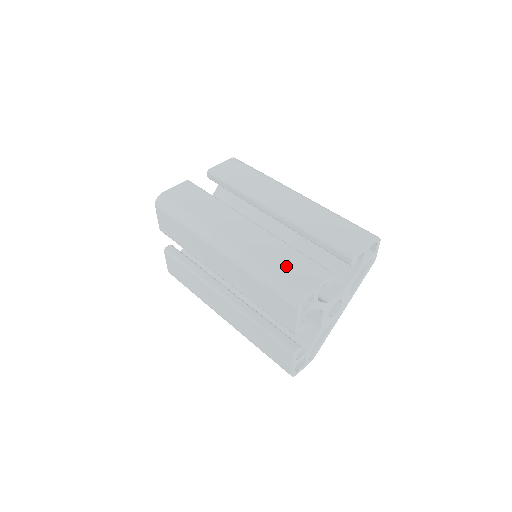
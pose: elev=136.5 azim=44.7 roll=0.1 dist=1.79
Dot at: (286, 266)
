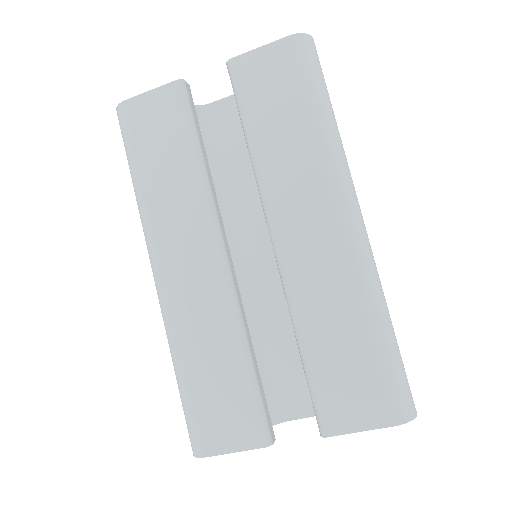
Dot at: (210, 388)
